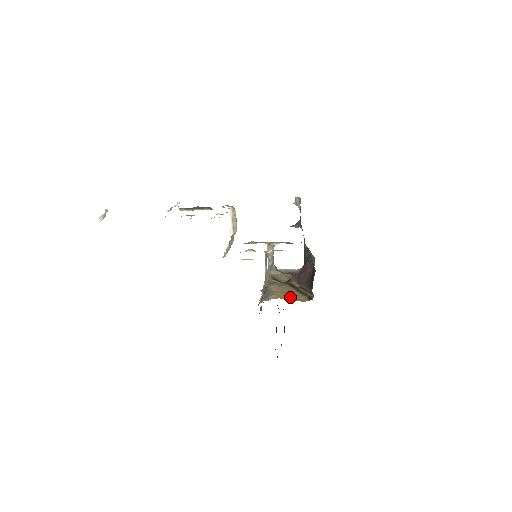
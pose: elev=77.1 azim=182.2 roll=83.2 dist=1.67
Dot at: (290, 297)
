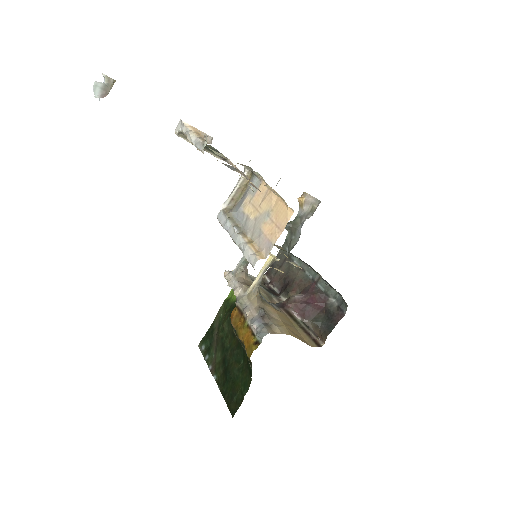
Dot at: (297, 335)
